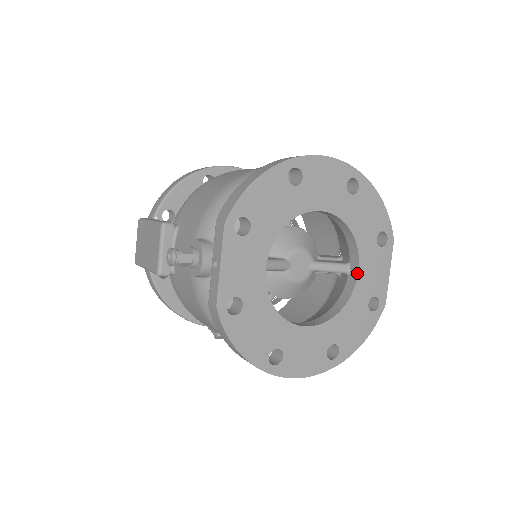
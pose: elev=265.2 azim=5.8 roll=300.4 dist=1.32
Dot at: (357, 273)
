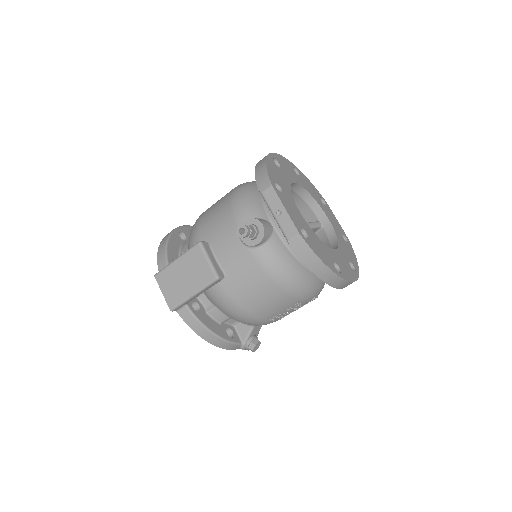
Dot at: (328, 220)
